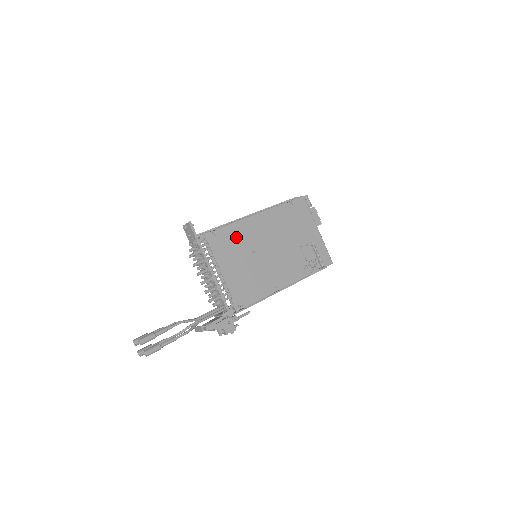
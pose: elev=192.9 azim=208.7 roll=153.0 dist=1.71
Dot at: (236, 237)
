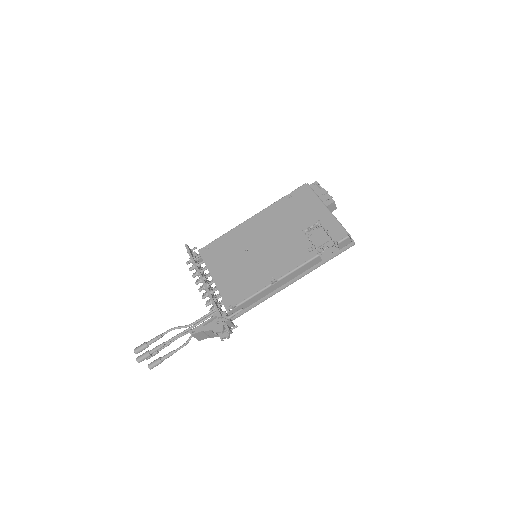
Dot at: (229, 244)
